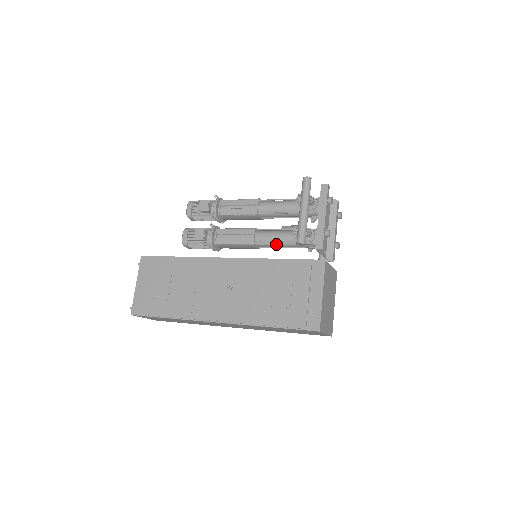
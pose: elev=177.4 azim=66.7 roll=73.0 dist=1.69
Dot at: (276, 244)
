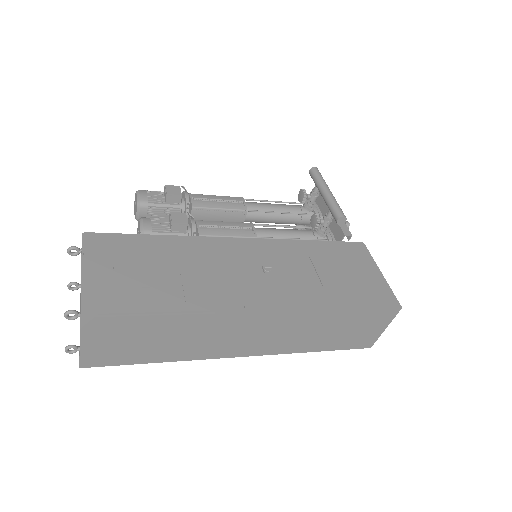
Dot at: occluded
